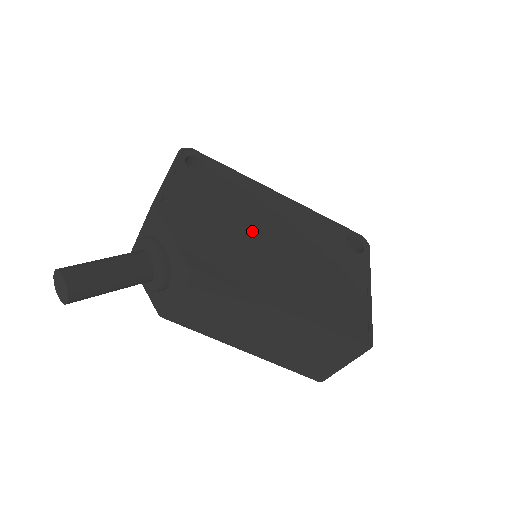
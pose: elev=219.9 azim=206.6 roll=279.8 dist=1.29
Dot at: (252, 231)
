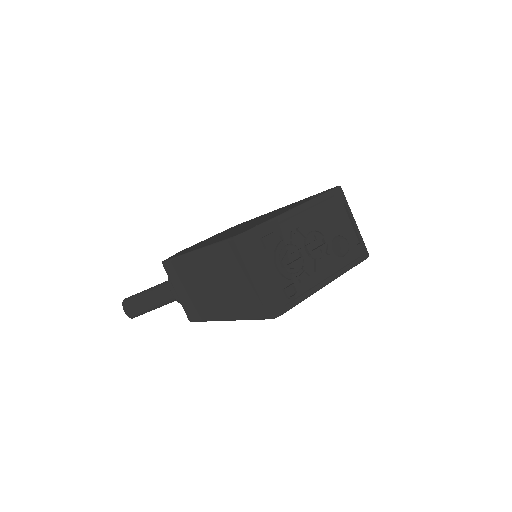
Dot at: occluded
